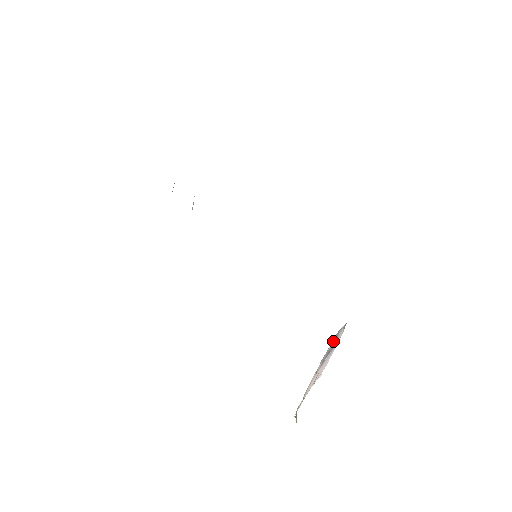
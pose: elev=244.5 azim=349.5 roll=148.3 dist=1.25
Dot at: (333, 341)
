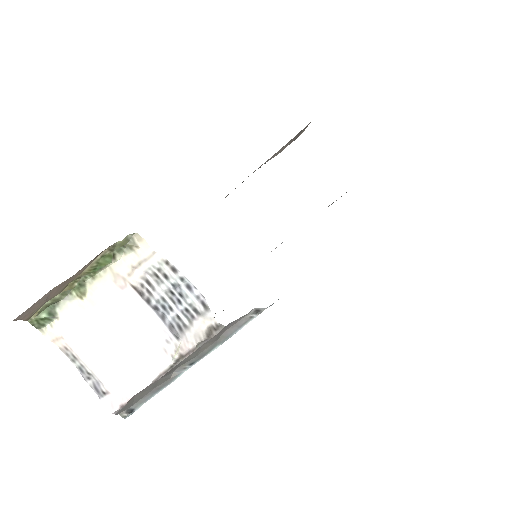
Dot at: (183, 288)
